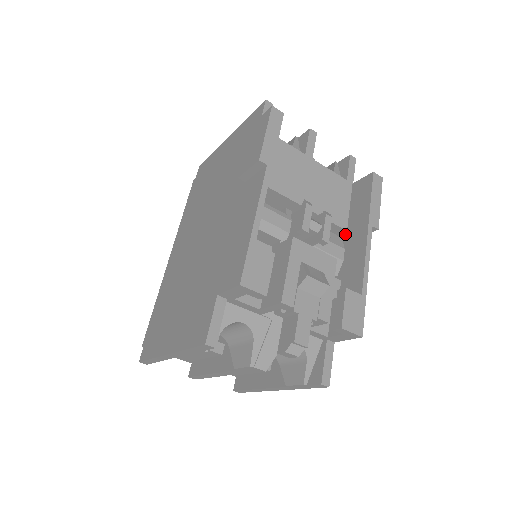
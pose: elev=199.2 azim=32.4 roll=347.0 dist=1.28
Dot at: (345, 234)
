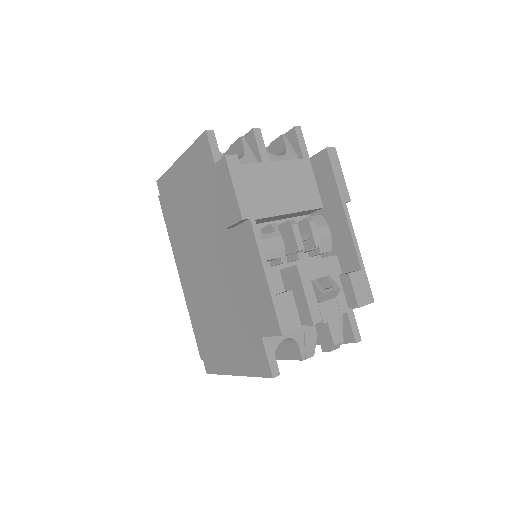
Dot at: (323, 211)
